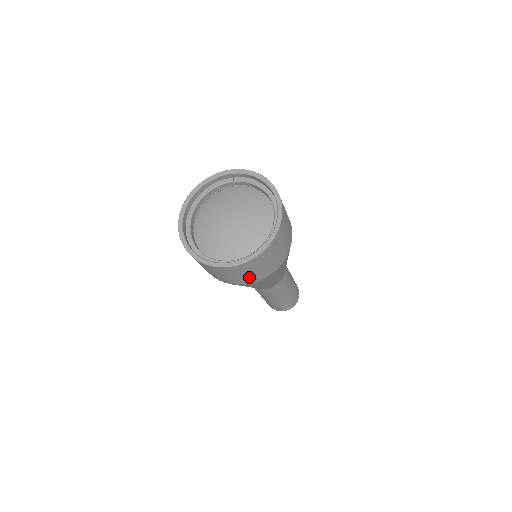
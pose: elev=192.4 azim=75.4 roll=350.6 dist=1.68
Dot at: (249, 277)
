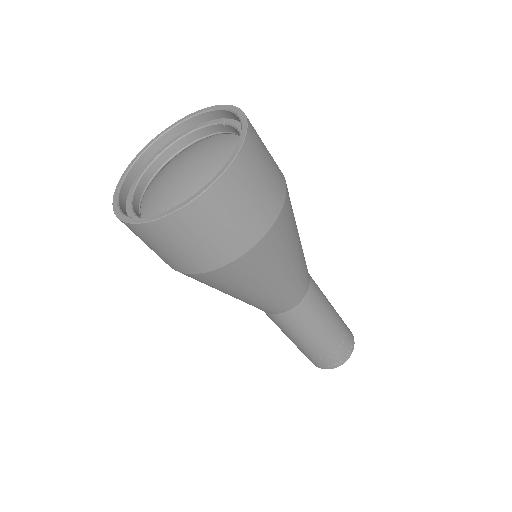
Dot at: (172, 258)
